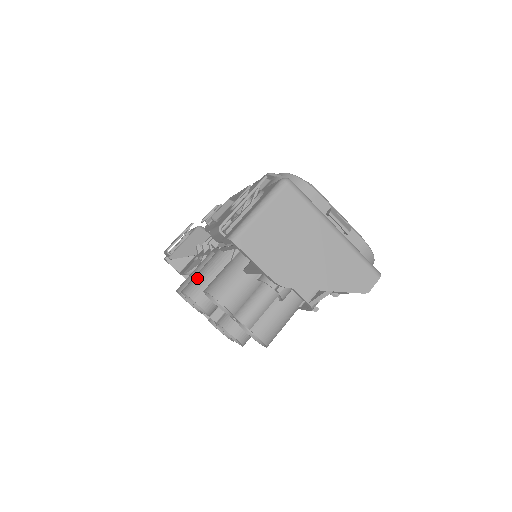
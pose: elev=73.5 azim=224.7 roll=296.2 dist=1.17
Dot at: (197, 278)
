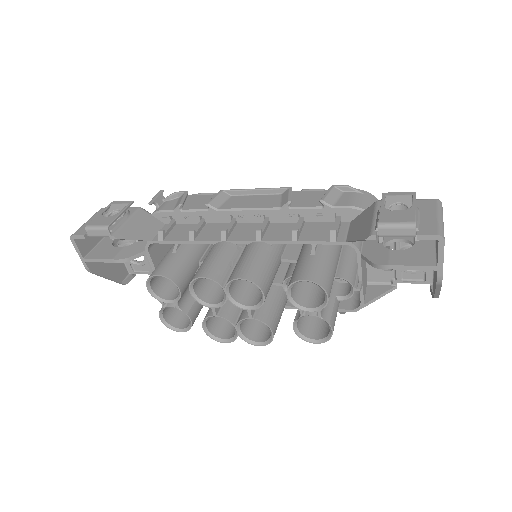
Dot at: (256, 266)
